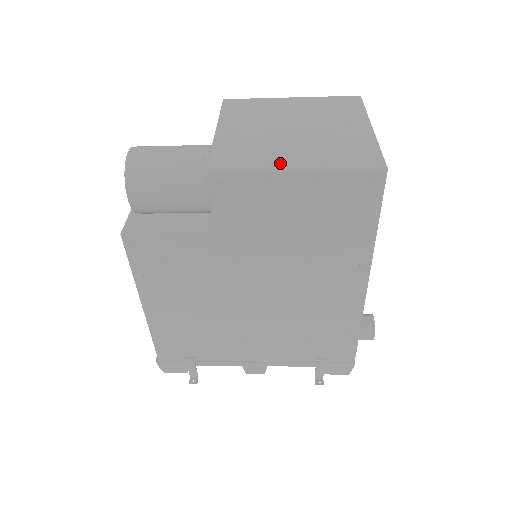
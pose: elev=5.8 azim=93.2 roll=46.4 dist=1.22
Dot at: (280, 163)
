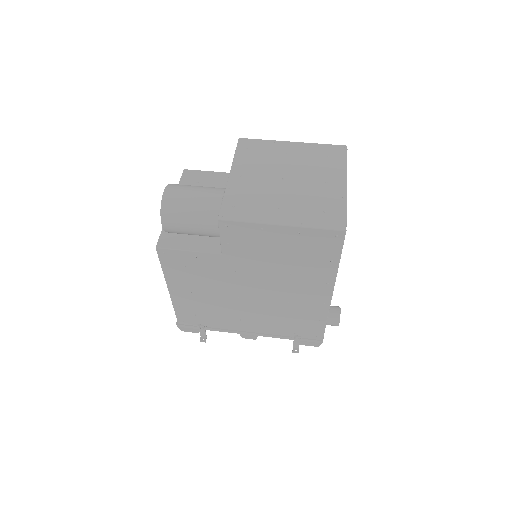
Dot at: (271, 217)
